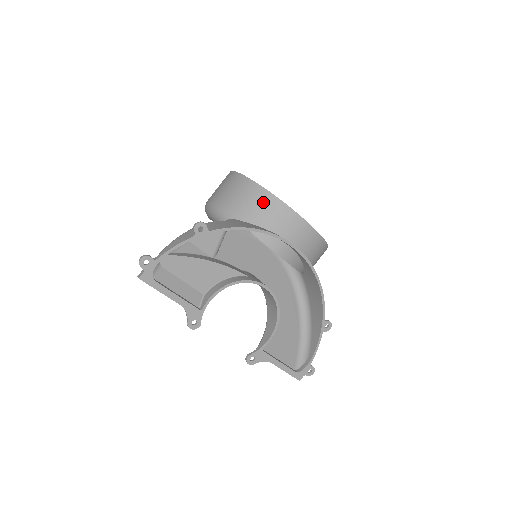
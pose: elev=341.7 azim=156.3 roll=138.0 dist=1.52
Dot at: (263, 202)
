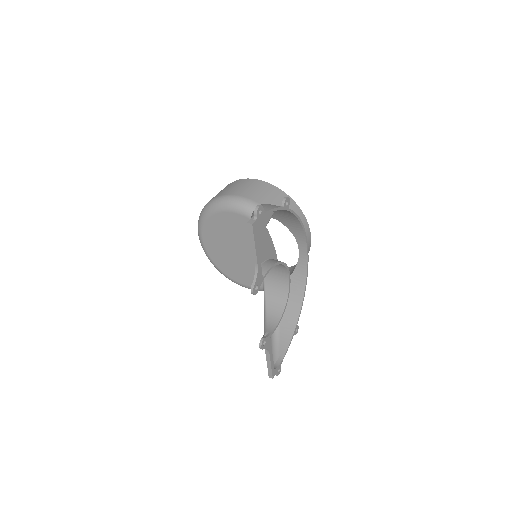
Dot at: (291, 208)
